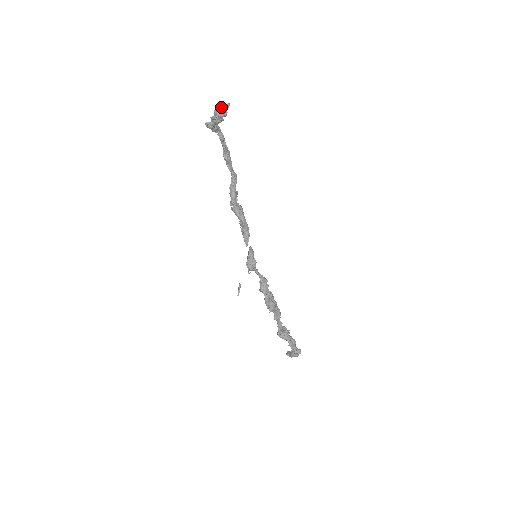
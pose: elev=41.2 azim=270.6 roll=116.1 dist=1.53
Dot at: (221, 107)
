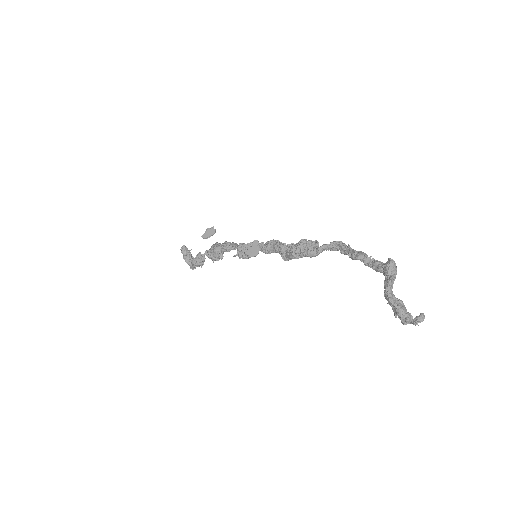
Dot at: (415, 325)
